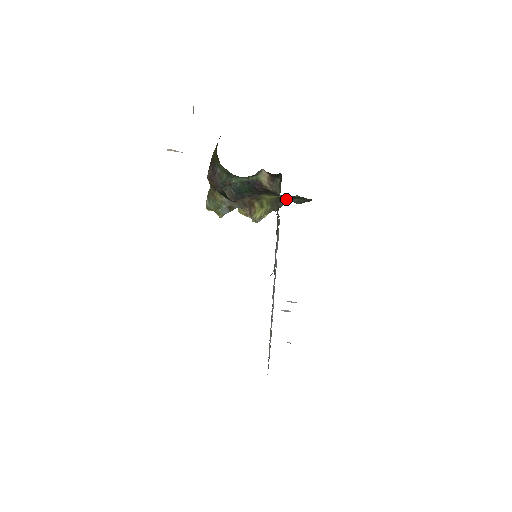
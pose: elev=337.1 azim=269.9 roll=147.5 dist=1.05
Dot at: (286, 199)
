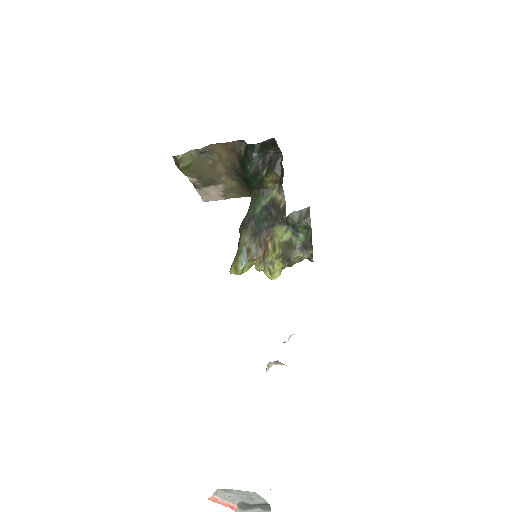
Dot at: (296, 252)
